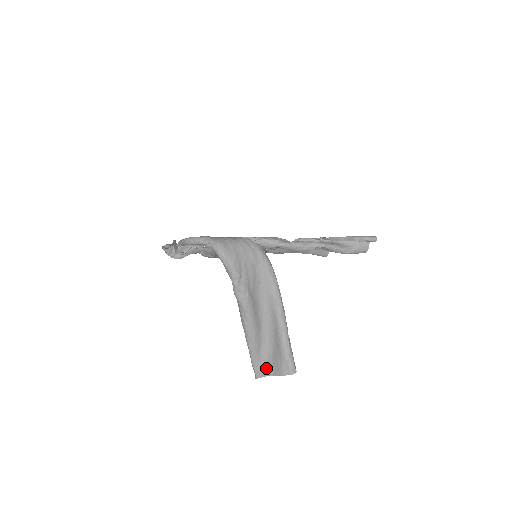
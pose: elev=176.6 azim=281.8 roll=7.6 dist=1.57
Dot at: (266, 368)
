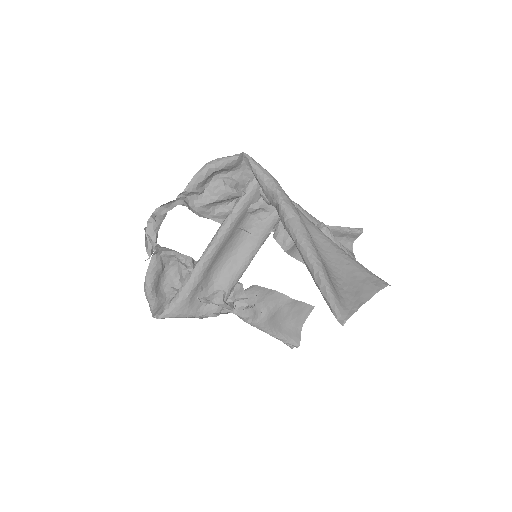
Dot at: (350, 302)
